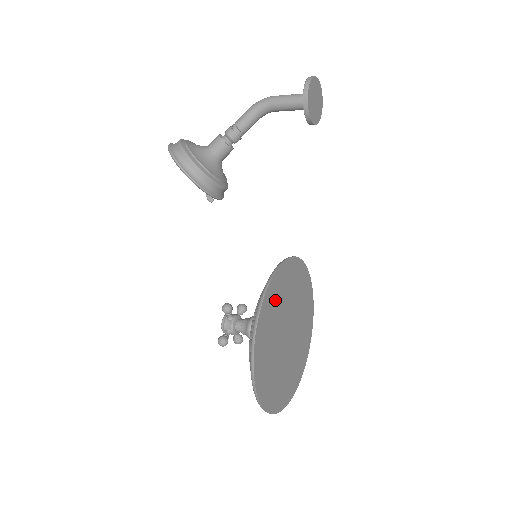
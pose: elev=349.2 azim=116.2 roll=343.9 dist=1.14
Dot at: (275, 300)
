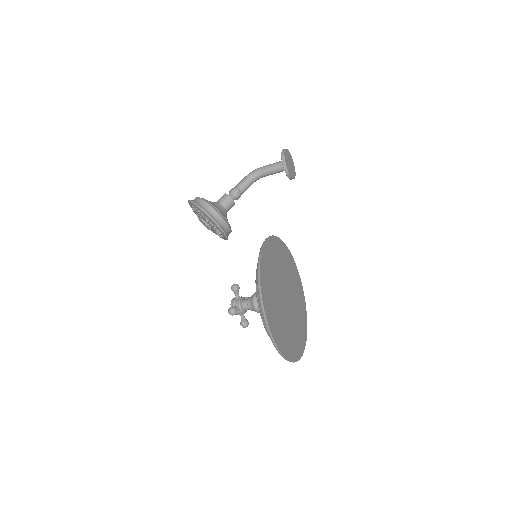
Dot at: (273, 256)
